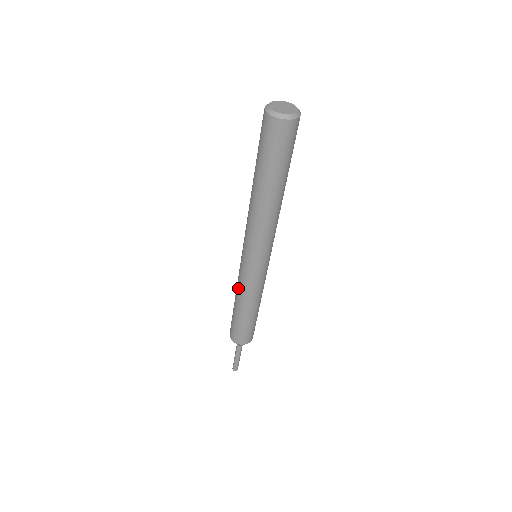
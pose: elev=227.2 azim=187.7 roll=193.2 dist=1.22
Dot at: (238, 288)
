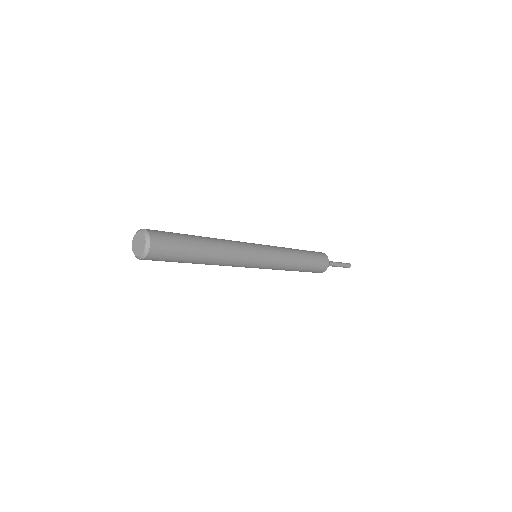
Dot at: occluded
